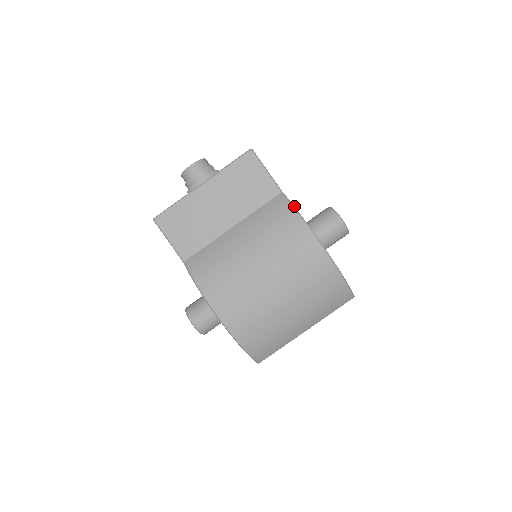
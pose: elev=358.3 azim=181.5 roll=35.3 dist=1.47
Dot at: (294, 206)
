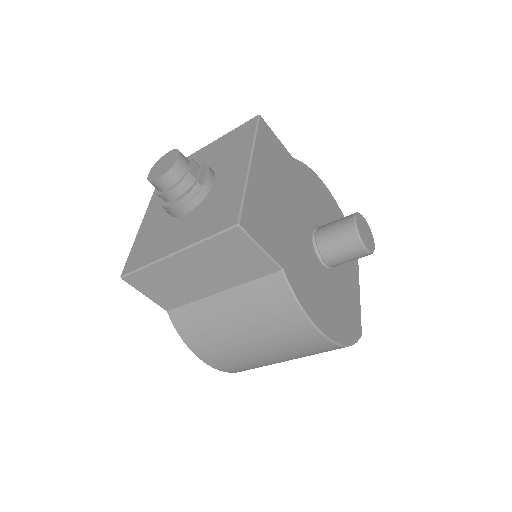
Dot at: (295, 296)
